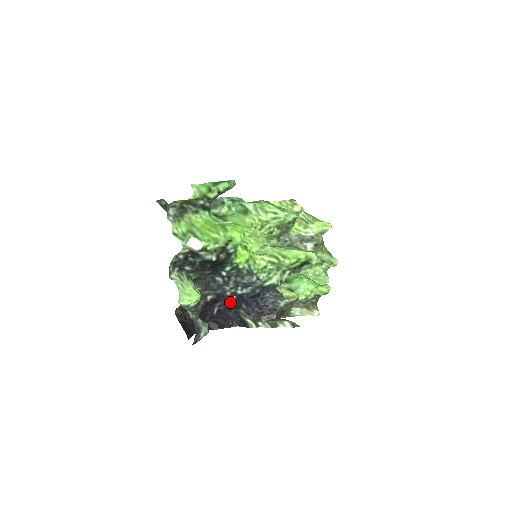
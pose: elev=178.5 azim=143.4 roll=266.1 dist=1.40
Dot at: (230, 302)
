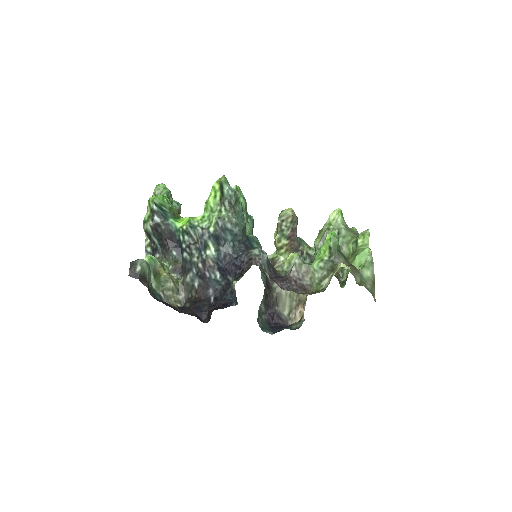
Dot at: (218, 283)
